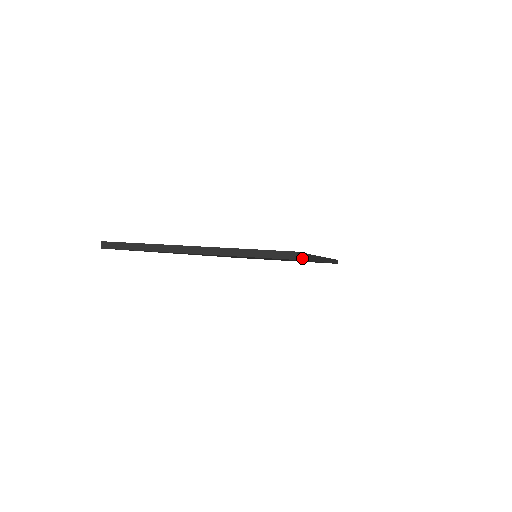
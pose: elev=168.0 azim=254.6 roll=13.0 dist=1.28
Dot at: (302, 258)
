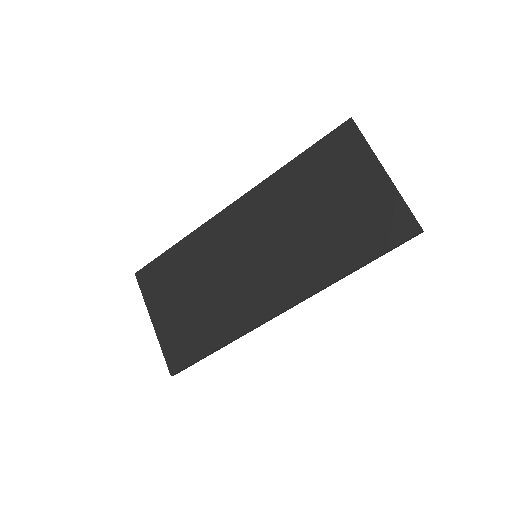
Dot at: occluded
